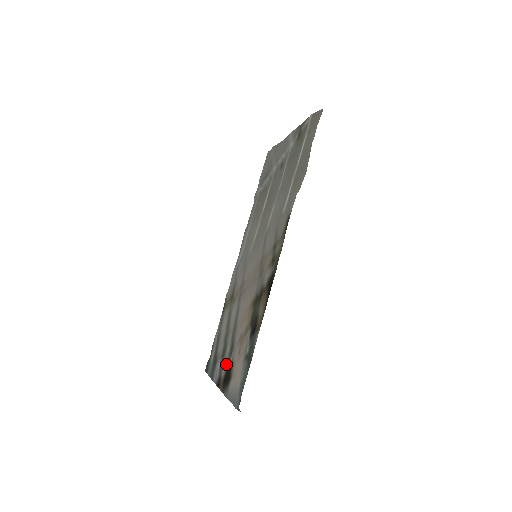
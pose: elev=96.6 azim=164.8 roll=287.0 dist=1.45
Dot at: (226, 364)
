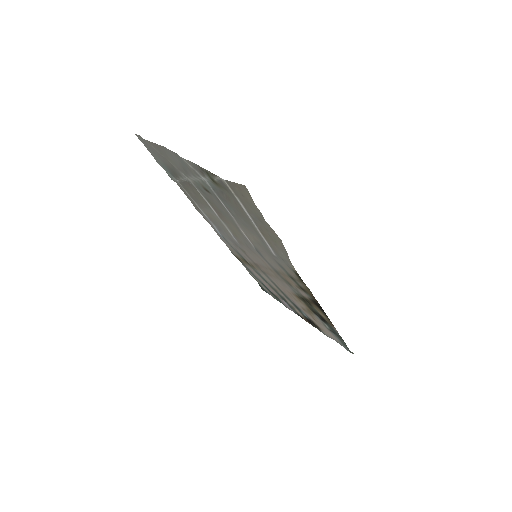
Dot at: (299, 312)
